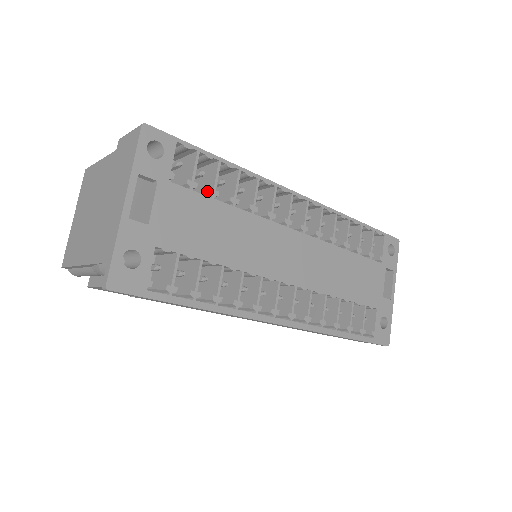
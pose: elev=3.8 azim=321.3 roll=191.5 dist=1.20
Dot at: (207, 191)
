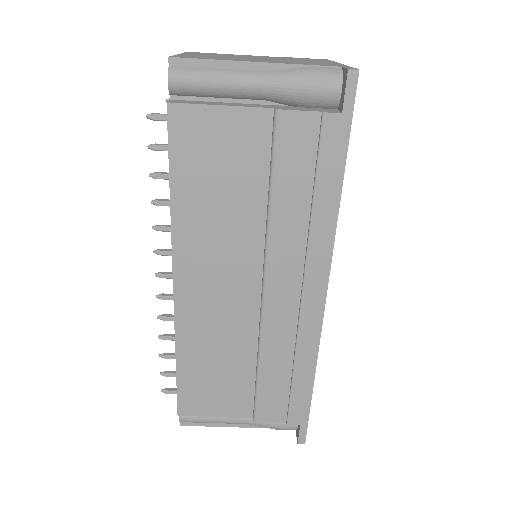
Dot at: occluded
